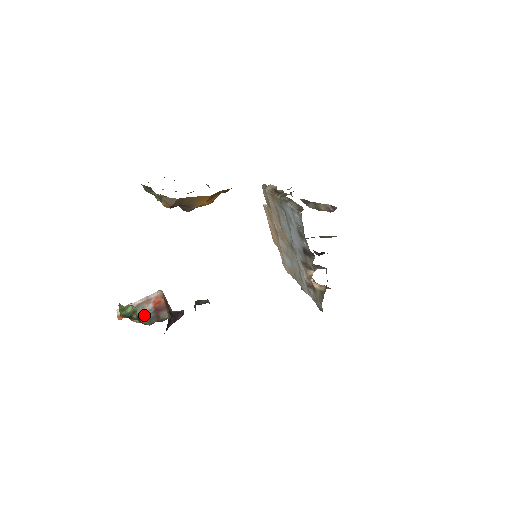
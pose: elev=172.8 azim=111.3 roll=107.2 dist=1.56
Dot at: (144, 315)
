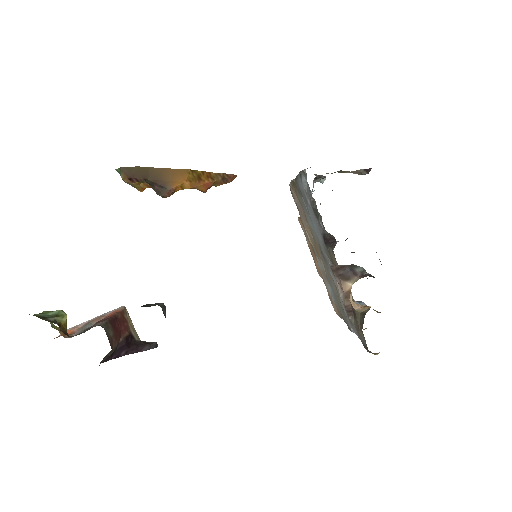
Dot at: (82, 330)
